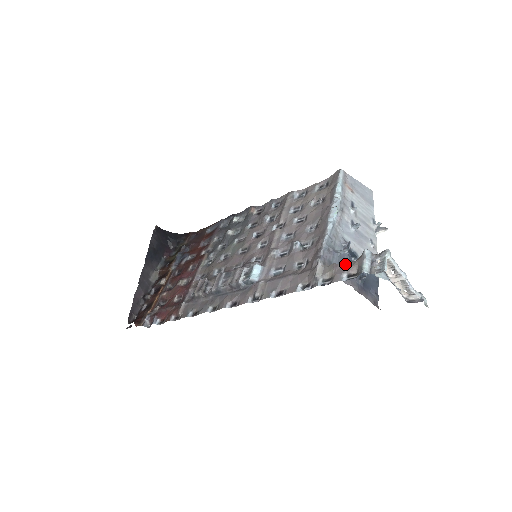
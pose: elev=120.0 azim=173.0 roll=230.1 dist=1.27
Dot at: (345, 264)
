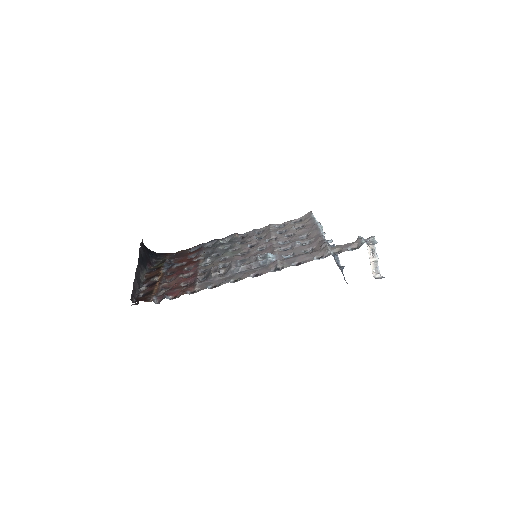
Dot at: (346, 244)
